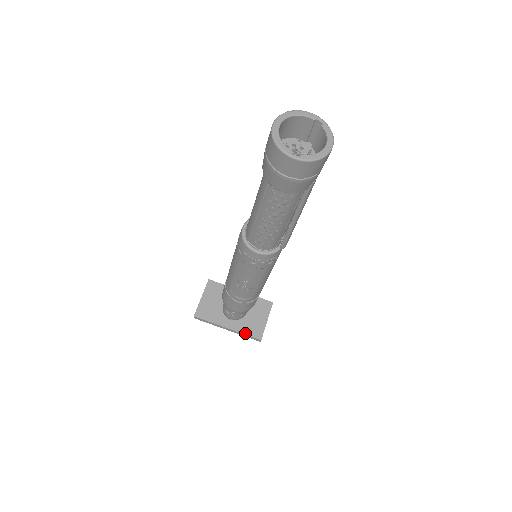
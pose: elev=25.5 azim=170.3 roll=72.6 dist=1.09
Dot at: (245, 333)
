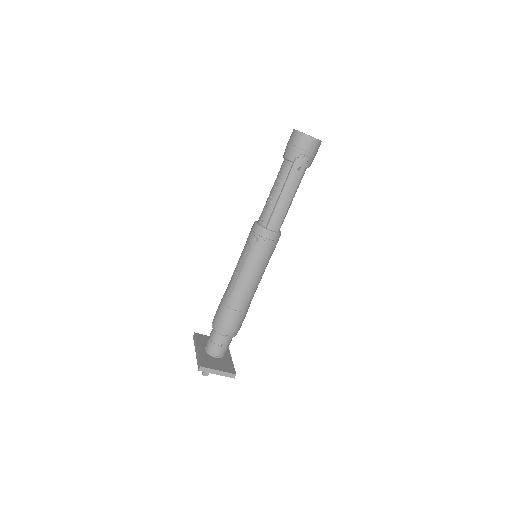
Dot at: (200, 357)
